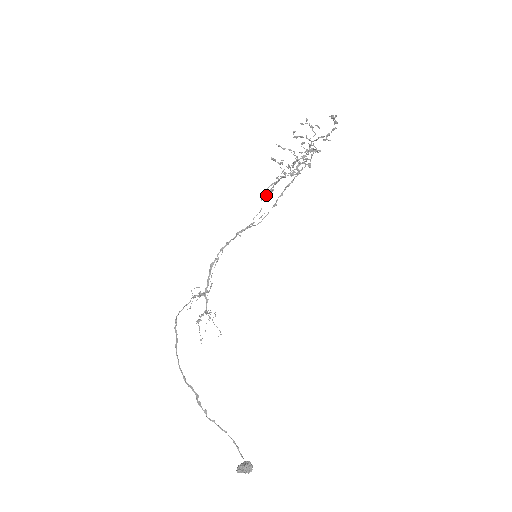
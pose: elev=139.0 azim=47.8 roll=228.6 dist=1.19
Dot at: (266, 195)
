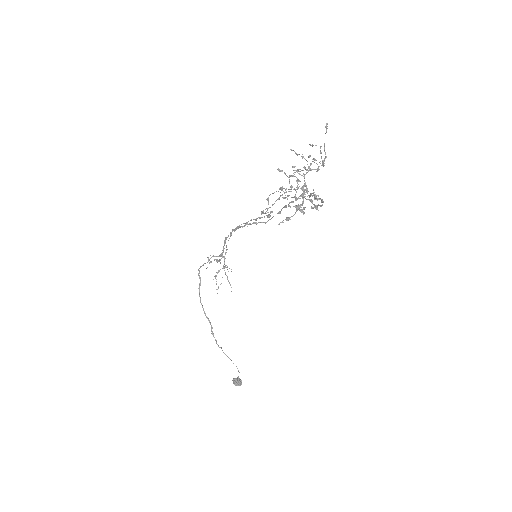
Dot at: (265, 213)
